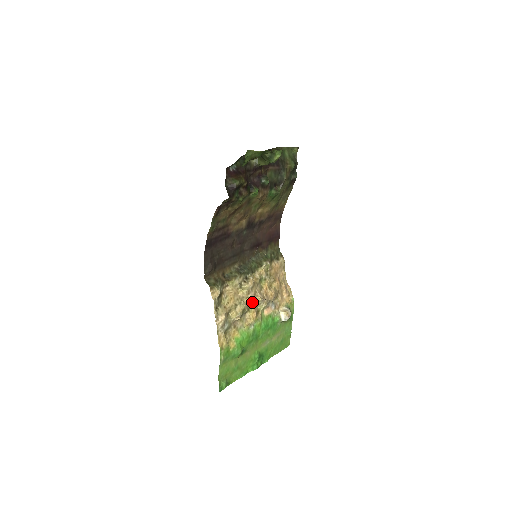
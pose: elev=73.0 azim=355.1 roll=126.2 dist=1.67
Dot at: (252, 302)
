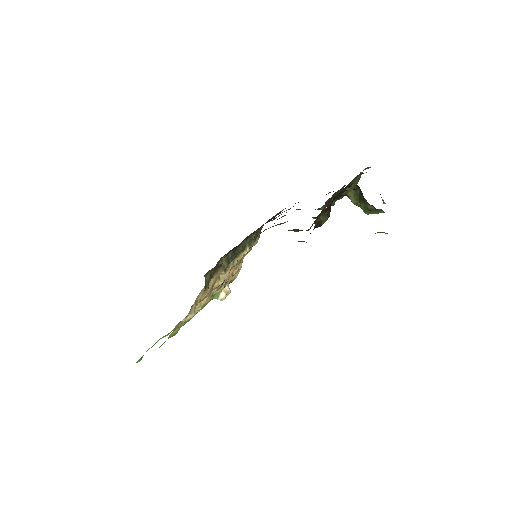
Dot at: occluded
